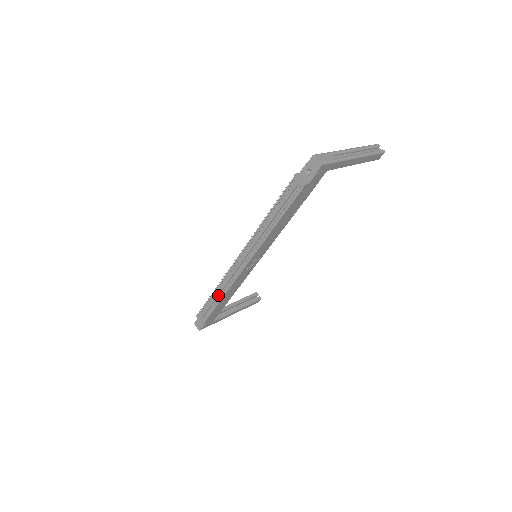
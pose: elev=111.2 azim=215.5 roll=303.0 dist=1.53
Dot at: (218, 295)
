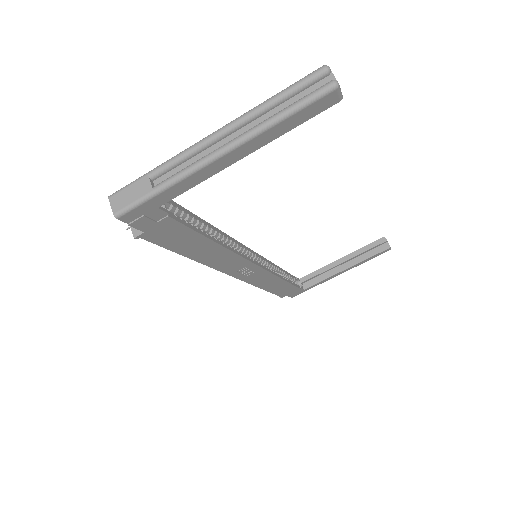
Dot at: occluded
